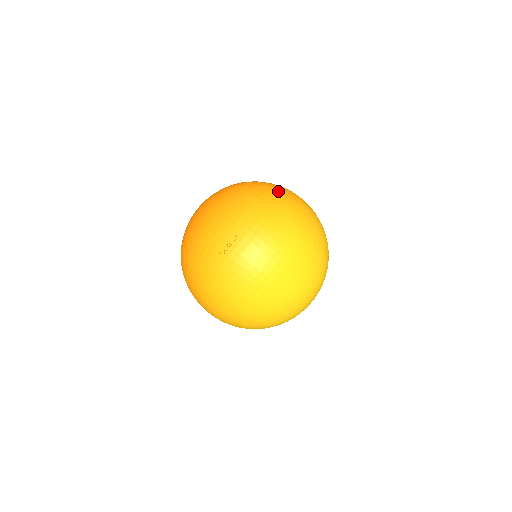
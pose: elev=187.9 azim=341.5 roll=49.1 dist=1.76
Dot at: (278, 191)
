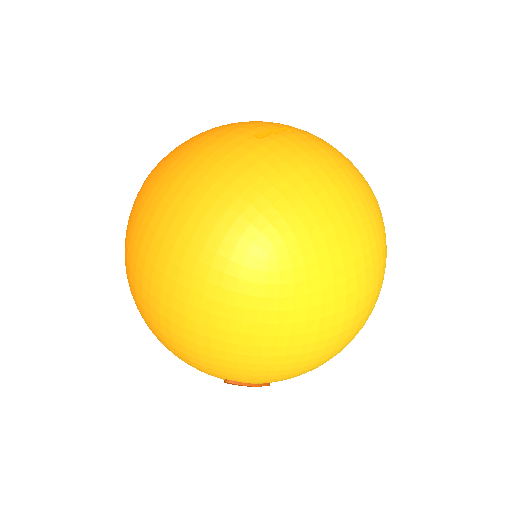
Dot at: occluded
